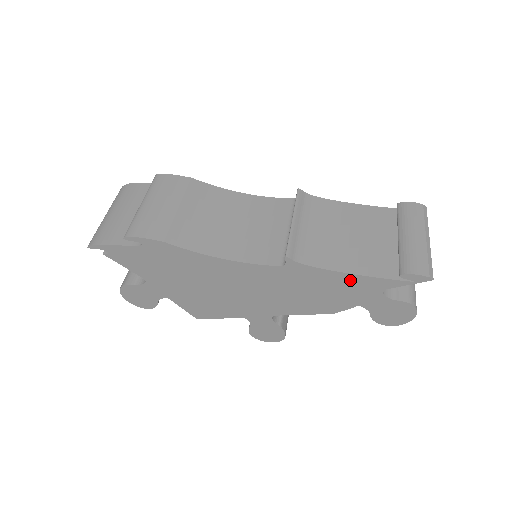
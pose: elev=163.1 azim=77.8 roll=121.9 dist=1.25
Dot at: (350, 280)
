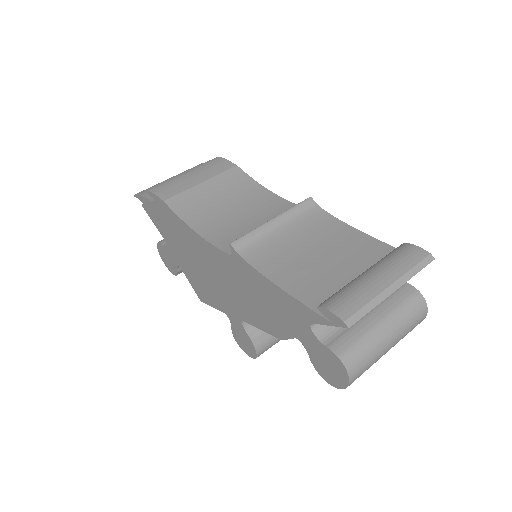
Dot at: (280, 296)
